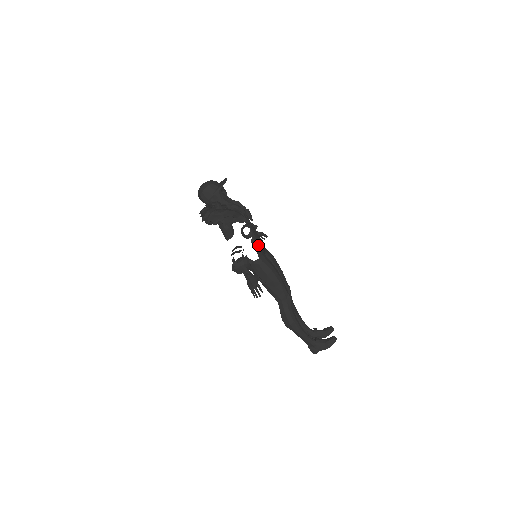
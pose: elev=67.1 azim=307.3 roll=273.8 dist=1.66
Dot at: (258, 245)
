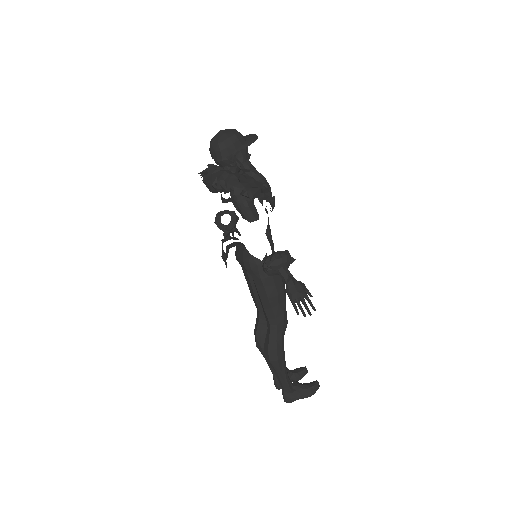
Dot at: (272, 241)
